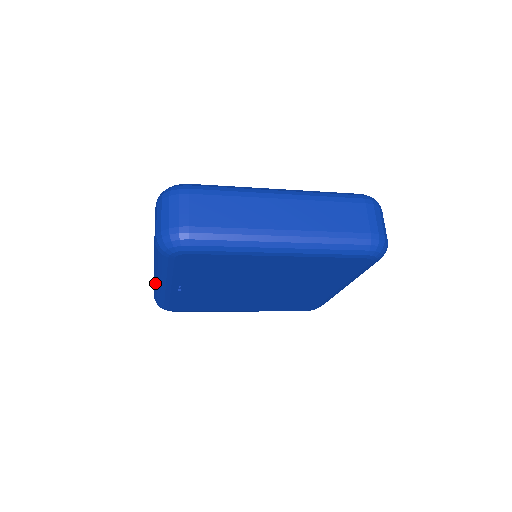
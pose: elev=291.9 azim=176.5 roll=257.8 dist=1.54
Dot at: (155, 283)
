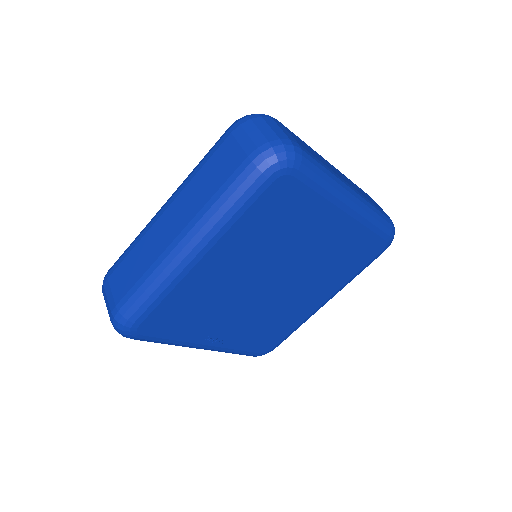
Dot at: occluded
